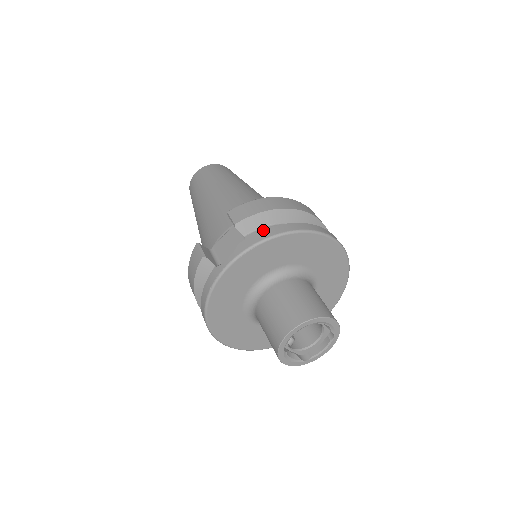
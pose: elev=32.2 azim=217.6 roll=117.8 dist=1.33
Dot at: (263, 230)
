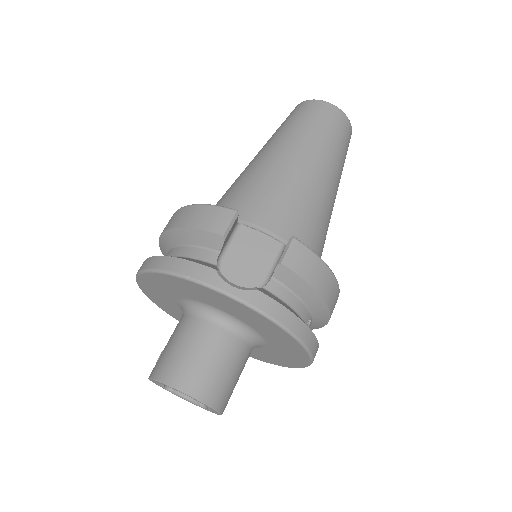
Dot at: (288, 309)
